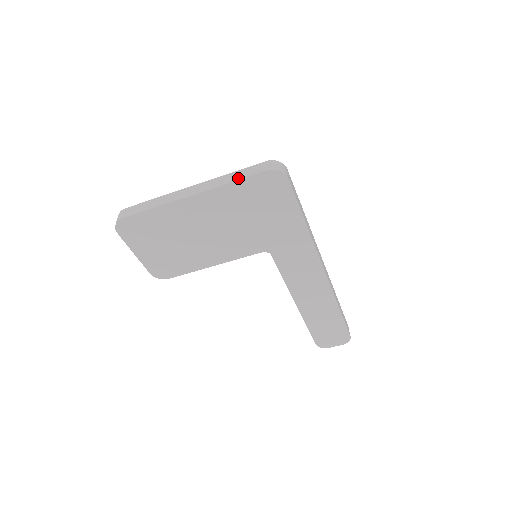
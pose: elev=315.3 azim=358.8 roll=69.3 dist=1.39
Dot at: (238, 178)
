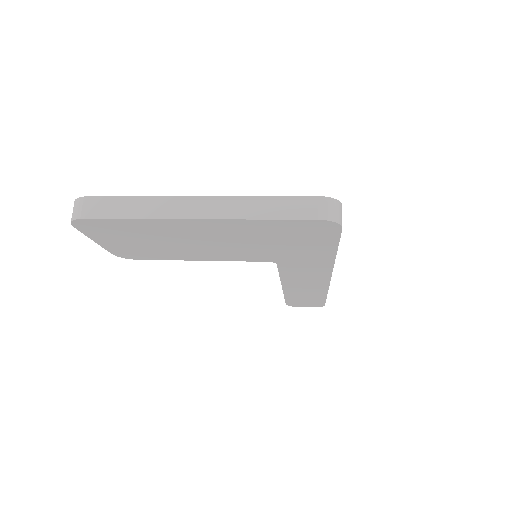
Dot at: (273, 215)
